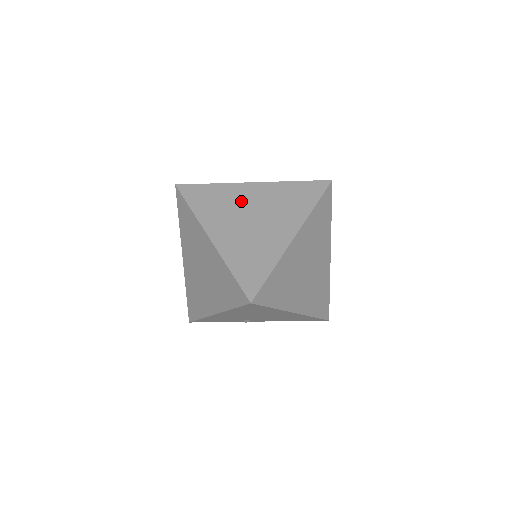
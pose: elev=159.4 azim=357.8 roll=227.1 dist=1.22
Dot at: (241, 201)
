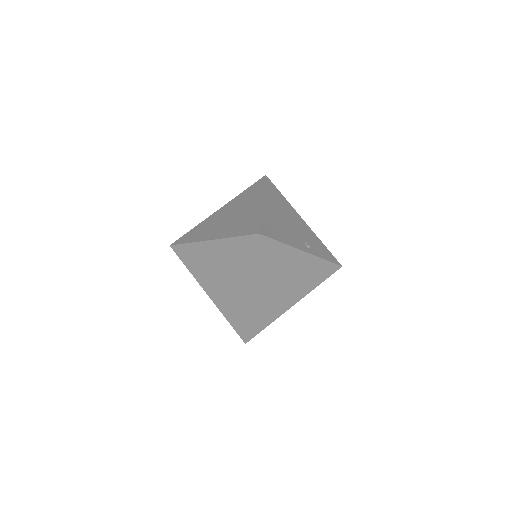
Dot at: (288, 267)
